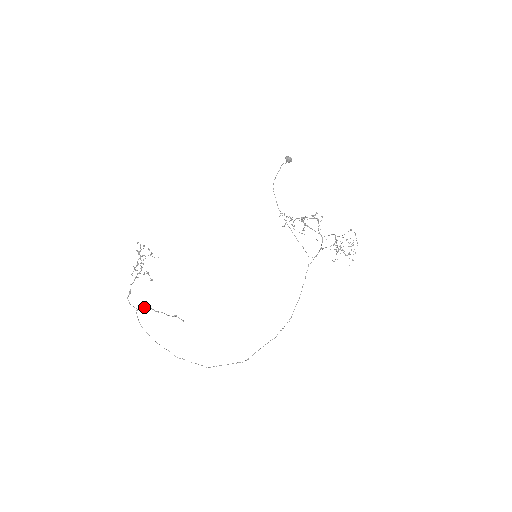
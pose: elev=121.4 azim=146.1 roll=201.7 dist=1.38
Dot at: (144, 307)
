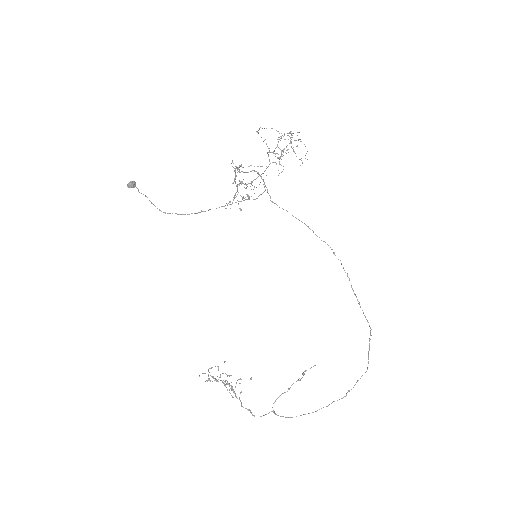
Dot at: (274, 402)
